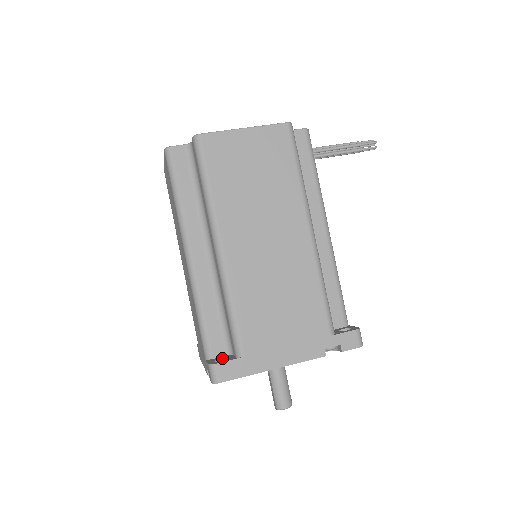
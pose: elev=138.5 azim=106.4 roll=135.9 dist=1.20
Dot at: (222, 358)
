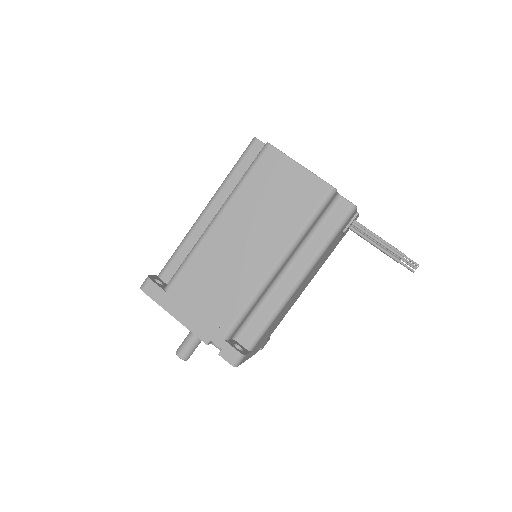
Dot at: (162, 282)
